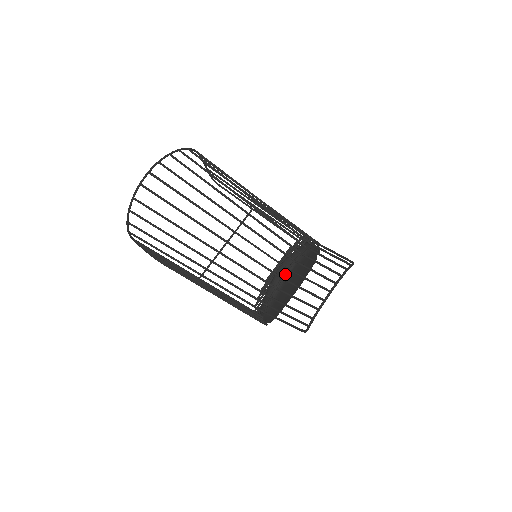
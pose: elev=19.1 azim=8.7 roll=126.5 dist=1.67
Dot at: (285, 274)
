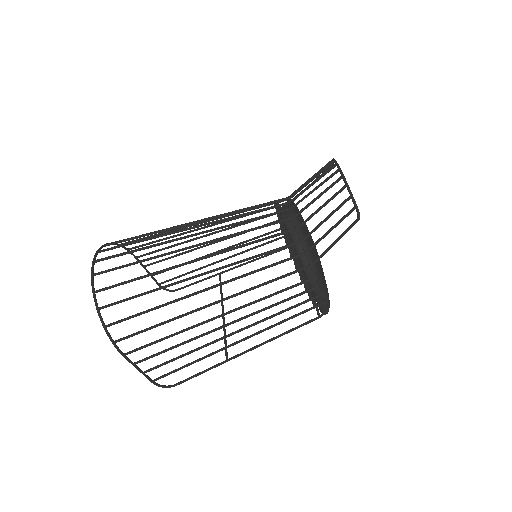
Dot at: (292, 213)
